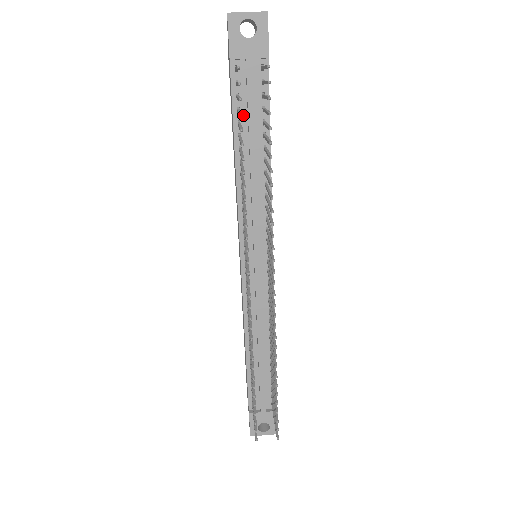
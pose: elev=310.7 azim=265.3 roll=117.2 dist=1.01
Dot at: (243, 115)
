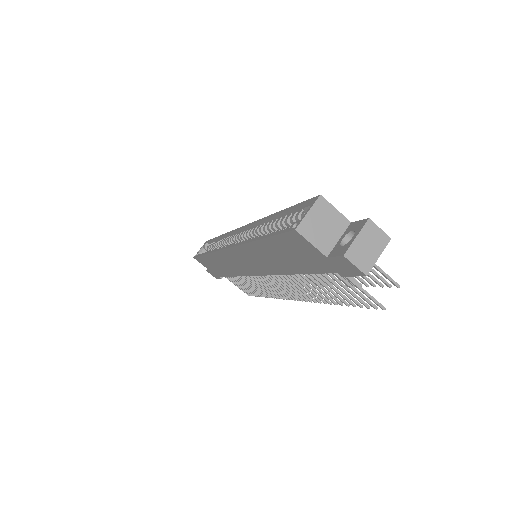
Dot at: occluded
